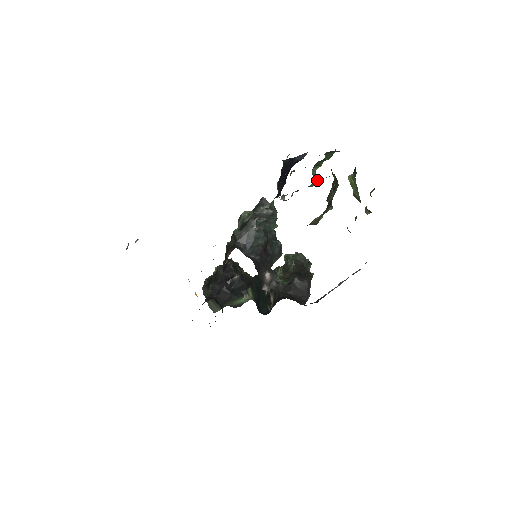
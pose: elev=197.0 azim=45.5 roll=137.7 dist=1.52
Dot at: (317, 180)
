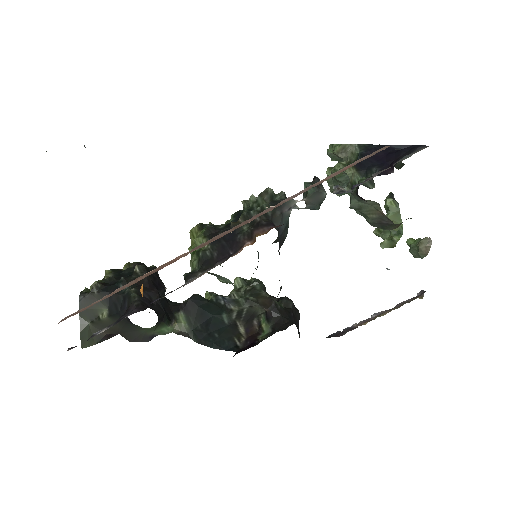
Dot at: occluded
